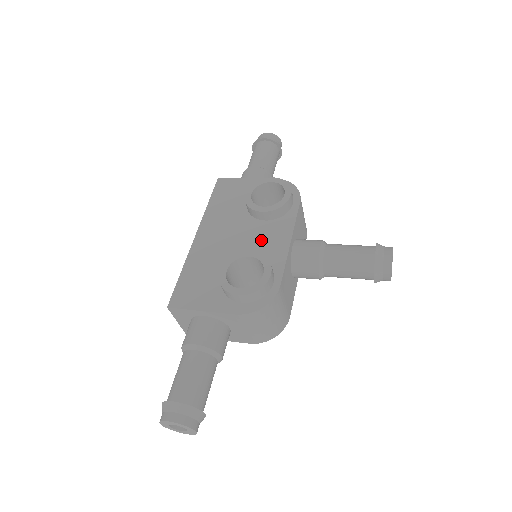
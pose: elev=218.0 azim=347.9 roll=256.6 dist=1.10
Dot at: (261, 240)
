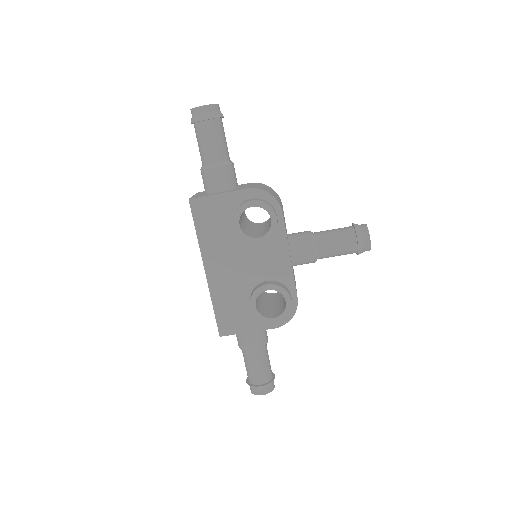
Dot at: (265, 262)
